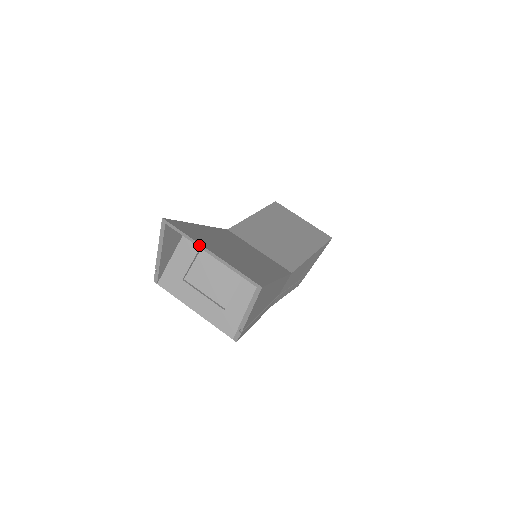
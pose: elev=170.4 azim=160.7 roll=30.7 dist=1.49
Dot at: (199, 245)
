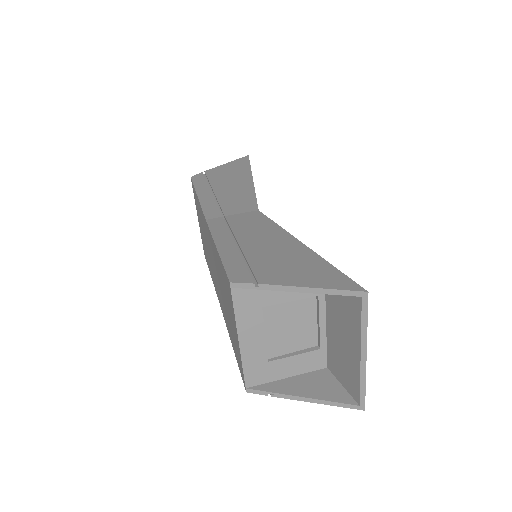
Dot at: (364, 342)
